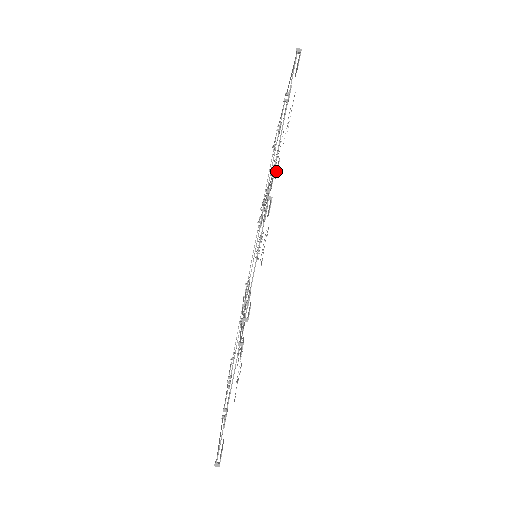
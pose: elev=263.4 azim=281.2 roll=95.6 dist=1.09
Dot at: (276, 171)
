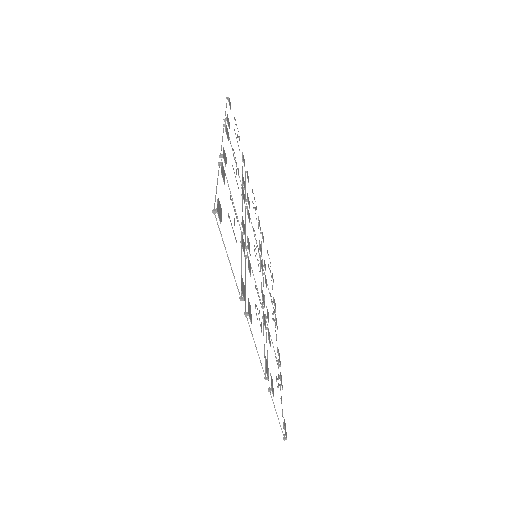
Dot at: (242, 286)
